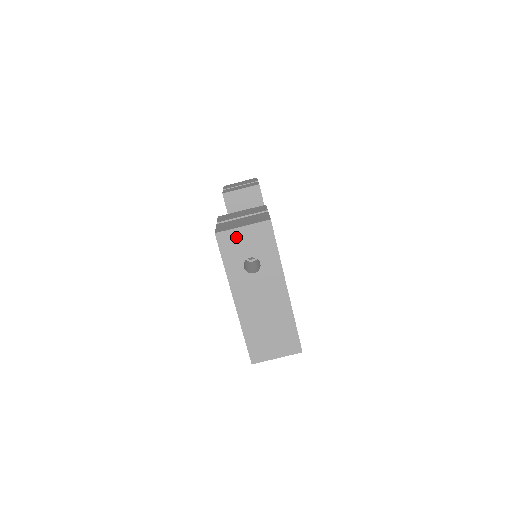
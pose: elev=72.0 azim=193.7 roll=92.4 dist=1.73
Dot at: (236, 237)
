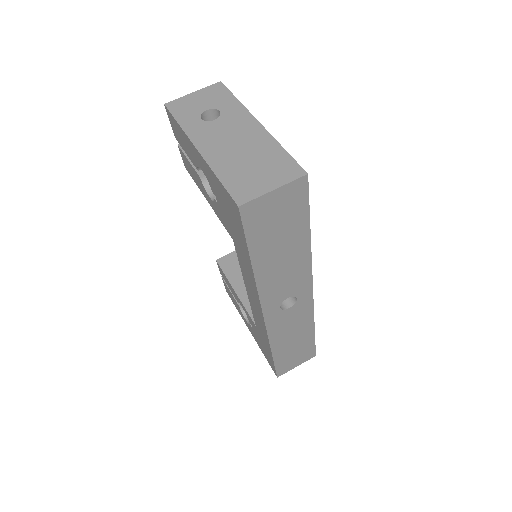
Dot at: (187, 101)
